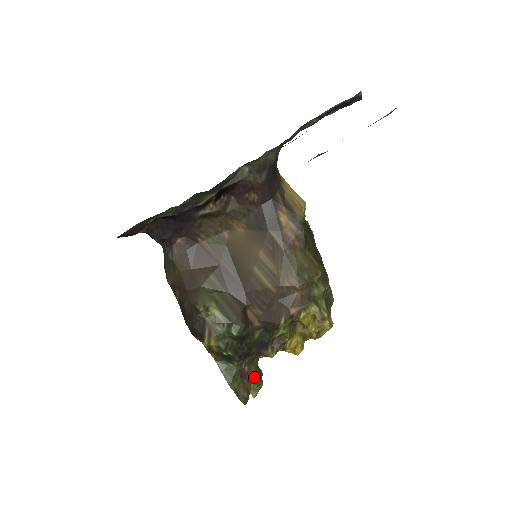
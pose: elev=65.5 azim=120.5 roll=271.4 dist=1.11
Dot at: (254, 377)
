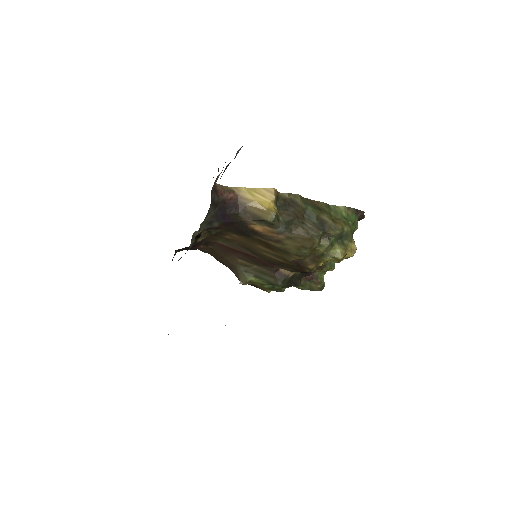
Dot at: (321, 271)
